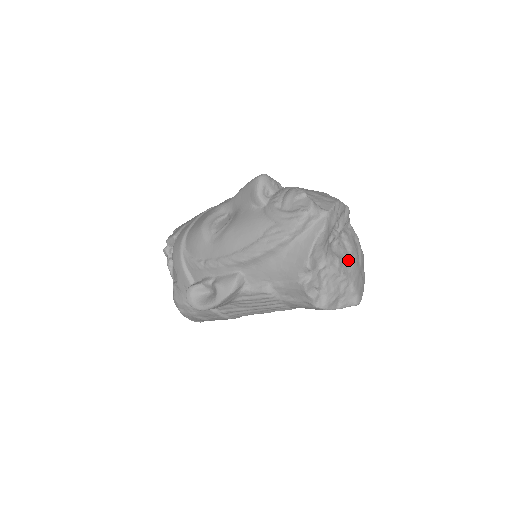
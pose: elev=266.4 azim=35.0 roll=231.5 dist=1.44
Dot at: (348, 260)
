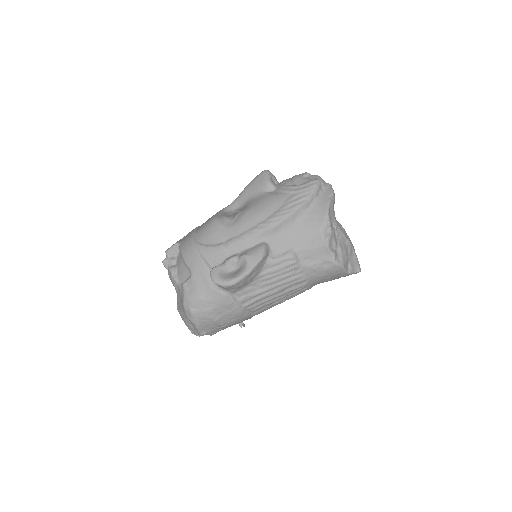
Dot at: (345, 234)
